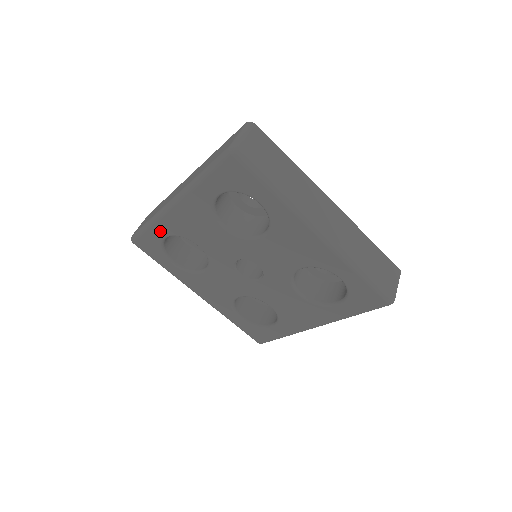
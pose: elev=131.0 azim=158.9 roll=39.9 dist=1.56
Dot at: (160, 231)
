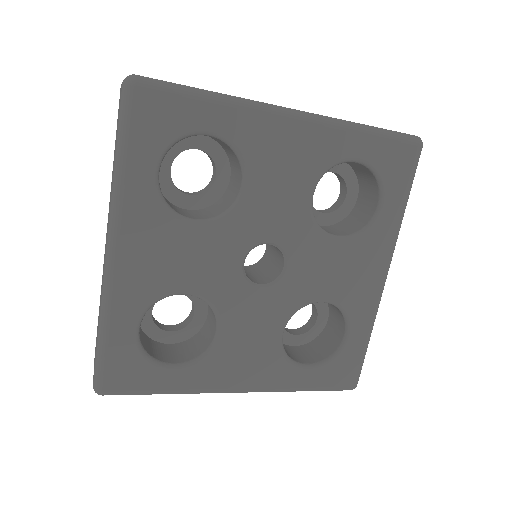
Dot at: (124, 323)
